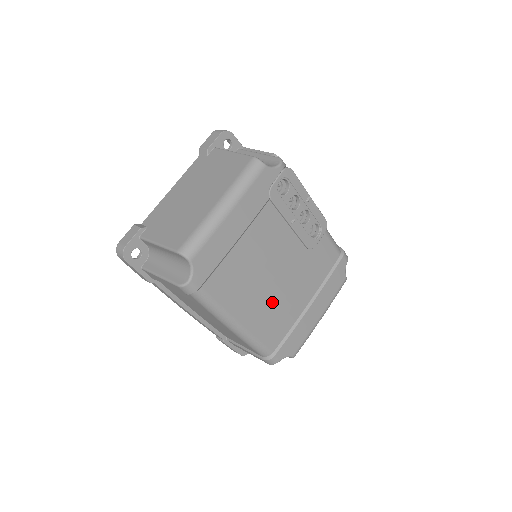
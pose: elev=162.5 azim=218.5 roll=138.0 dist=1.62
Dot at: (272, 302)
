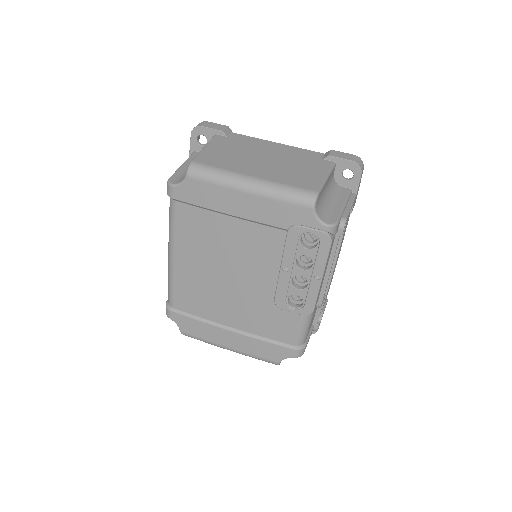
Dot at: (208, 284)
